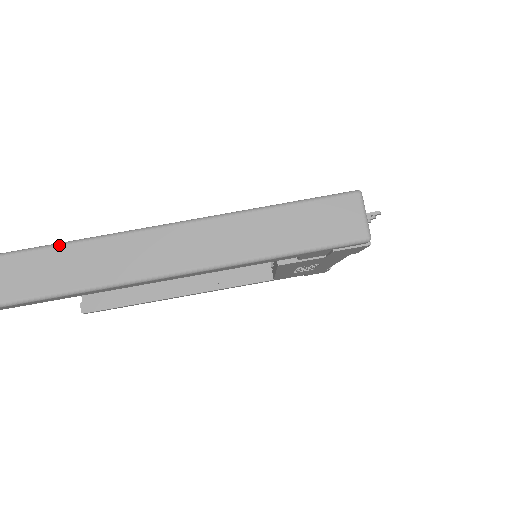
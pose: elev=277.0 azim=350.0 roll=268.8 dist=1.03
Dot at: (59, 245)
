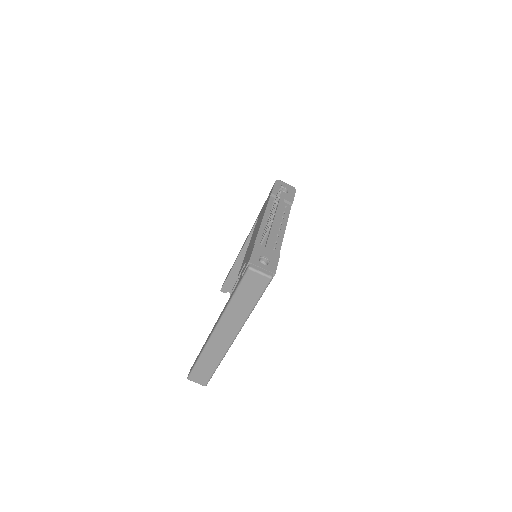
Dot at: (202, 353)
